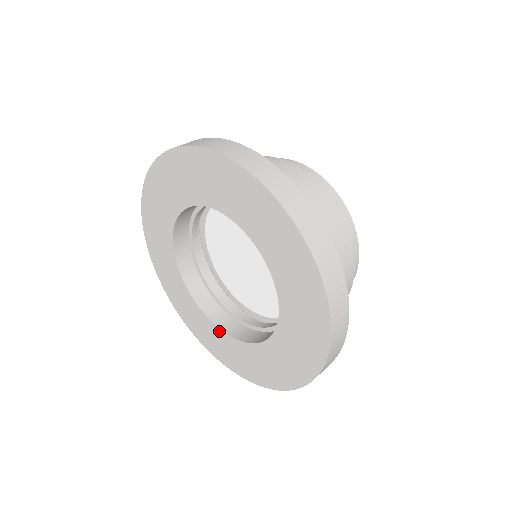
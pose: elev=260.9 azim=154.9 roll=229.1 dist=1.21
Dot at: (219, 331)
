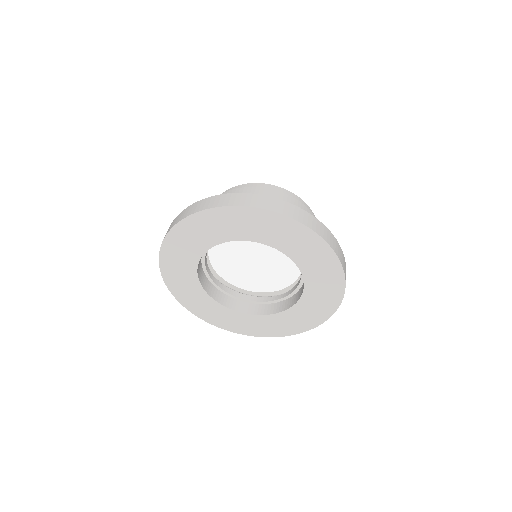
Dot at: (269, 317)
